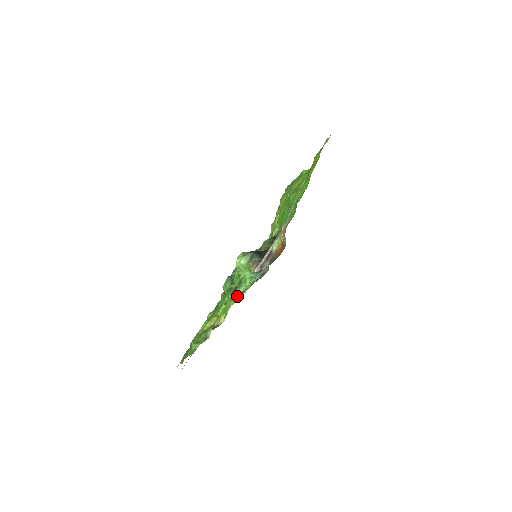
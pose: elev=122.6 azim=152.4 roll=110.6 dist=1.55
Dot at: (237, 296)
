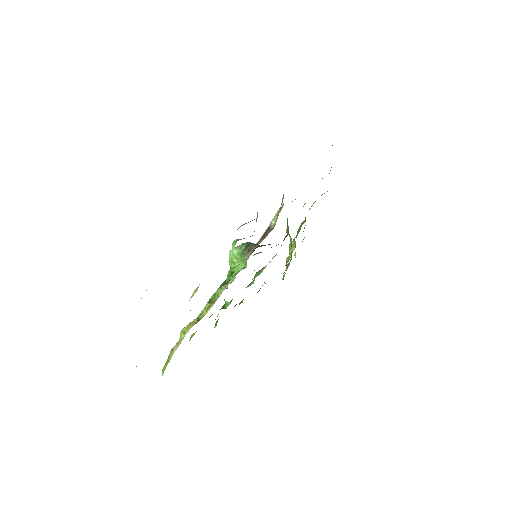
Dot at: occluded
